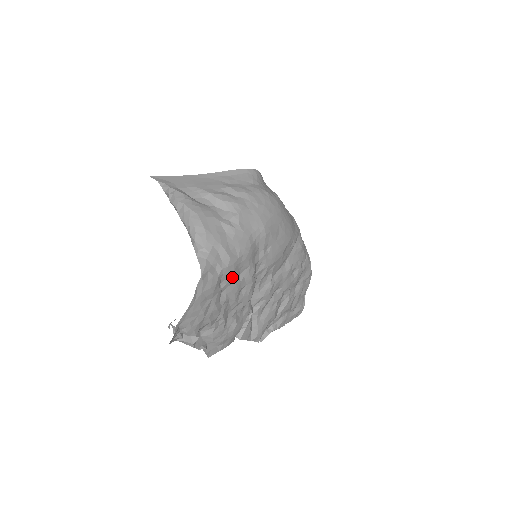
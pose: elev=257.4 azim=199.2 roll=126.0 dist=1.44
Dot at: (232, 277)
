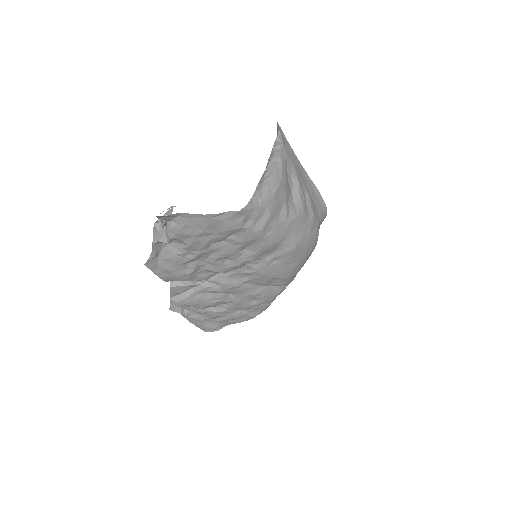
Dot at: (243, 242)
